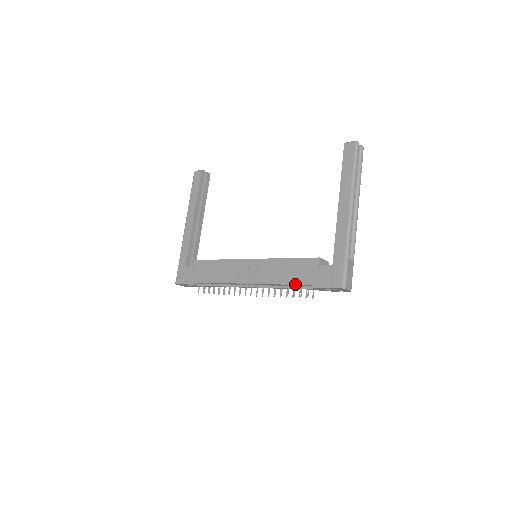
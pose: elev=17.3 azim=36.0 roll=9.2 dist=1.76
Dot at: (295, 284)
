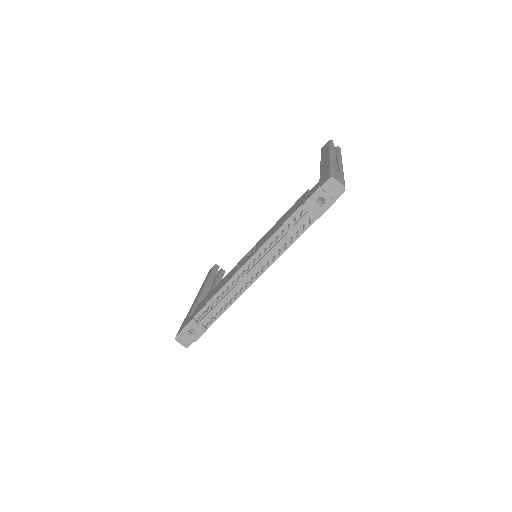
Dot at: (287, 219)
